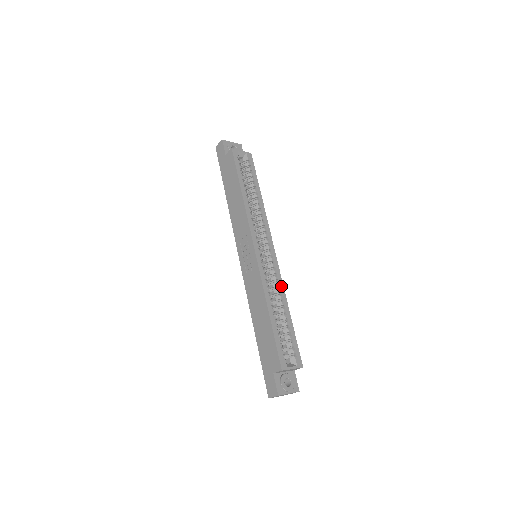
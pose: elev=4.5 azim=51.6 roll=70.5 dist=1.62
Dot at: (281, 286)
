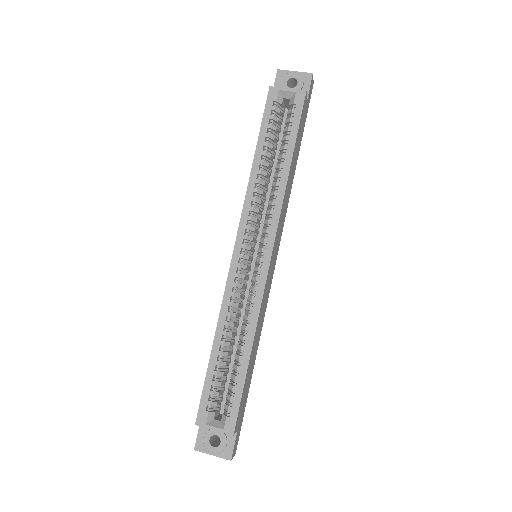
Dot at: (255, 312)
